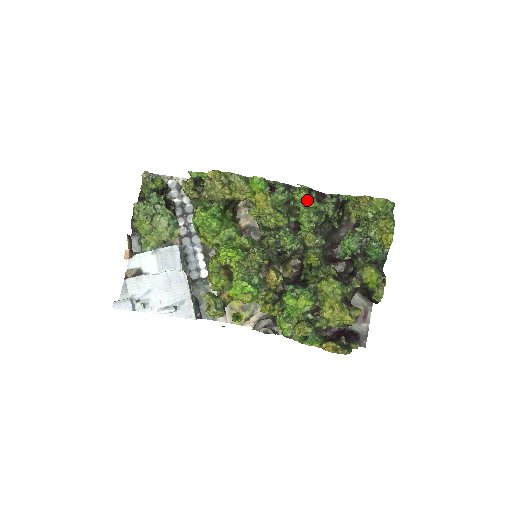
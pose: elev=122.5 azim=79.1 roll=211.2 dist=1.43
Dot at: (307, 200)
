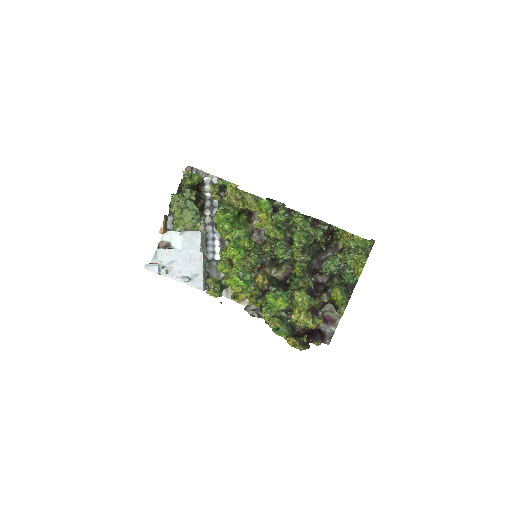
Dot at: (302, 224)
